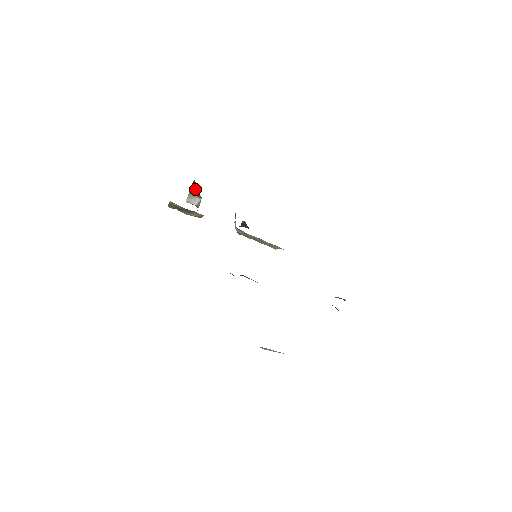
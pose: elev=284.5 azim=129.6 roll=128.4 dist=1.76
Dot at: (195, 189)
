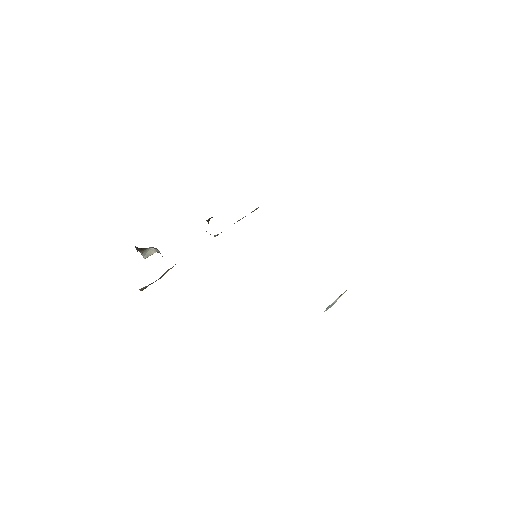
Dot at: (142, 248)
